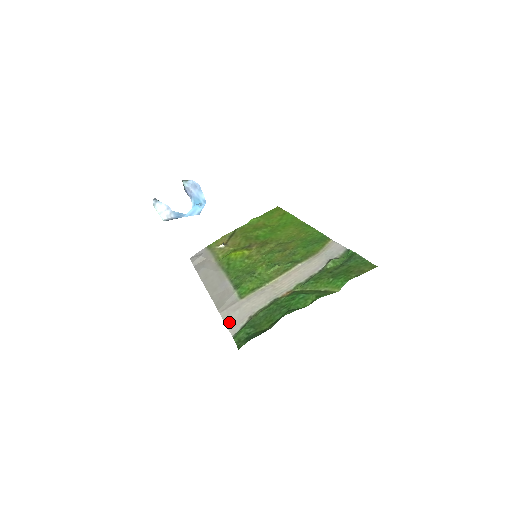
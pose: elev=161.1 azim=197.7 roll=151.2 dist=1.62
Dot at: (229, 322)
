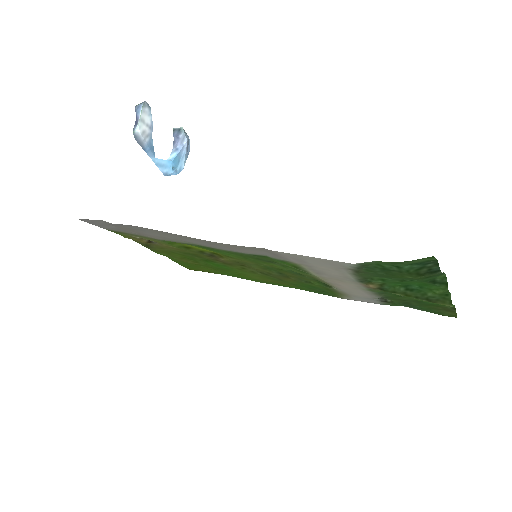
Dot at: (315, 258)
